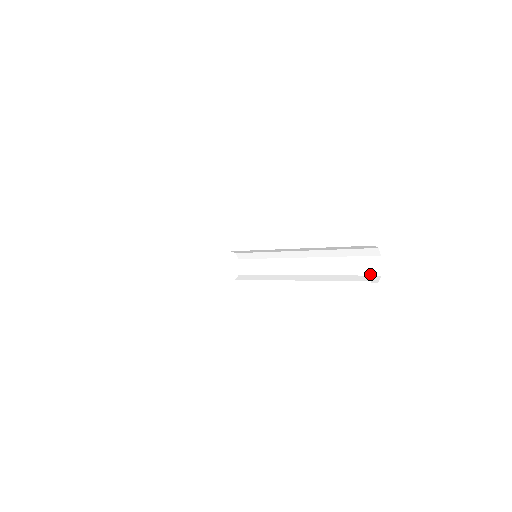
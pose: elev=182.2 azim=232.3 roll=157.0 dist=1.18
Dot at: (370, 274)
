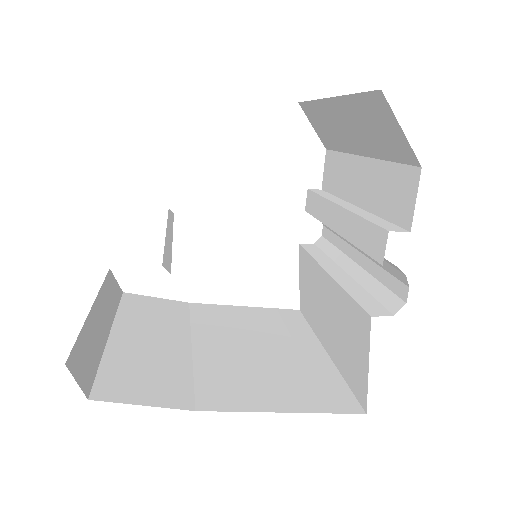
Dot at: (398, 294)
